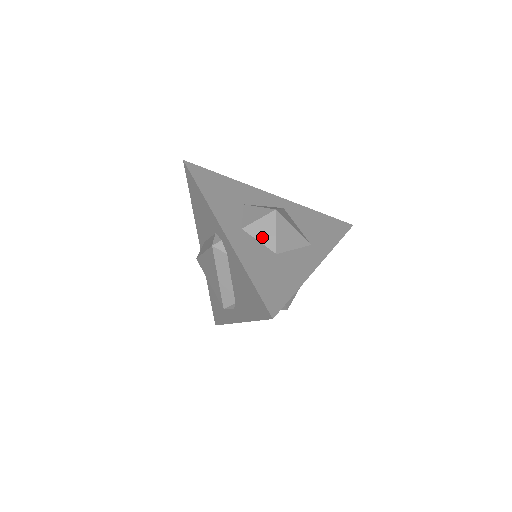
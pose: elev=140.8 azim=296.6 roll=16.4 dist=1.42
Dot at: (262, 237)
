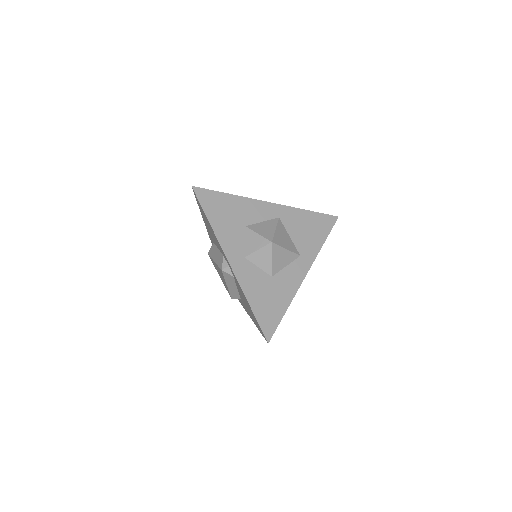
Dot at: (261, 264)
